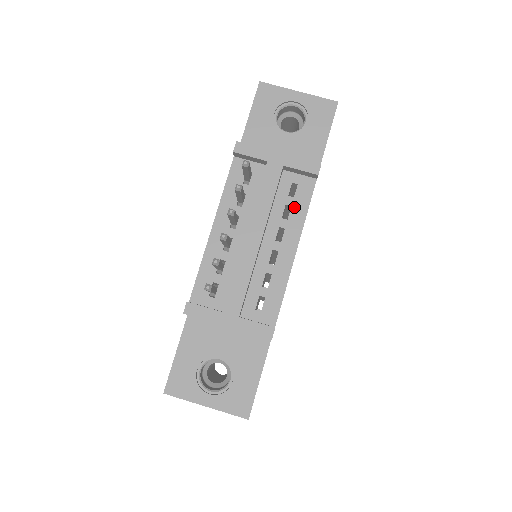
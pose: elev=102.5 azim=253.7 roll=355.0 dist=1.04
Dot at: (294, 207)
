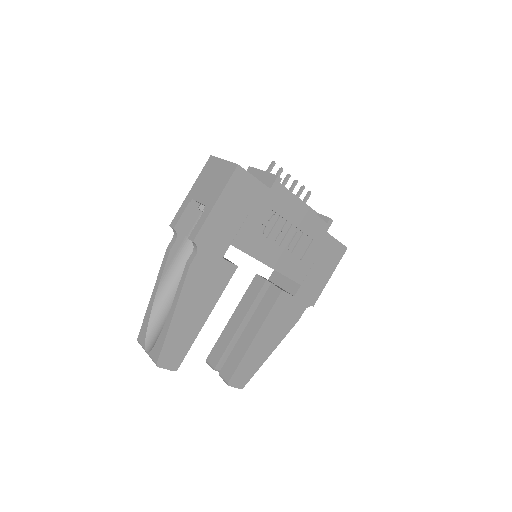
Dot at: occluded
